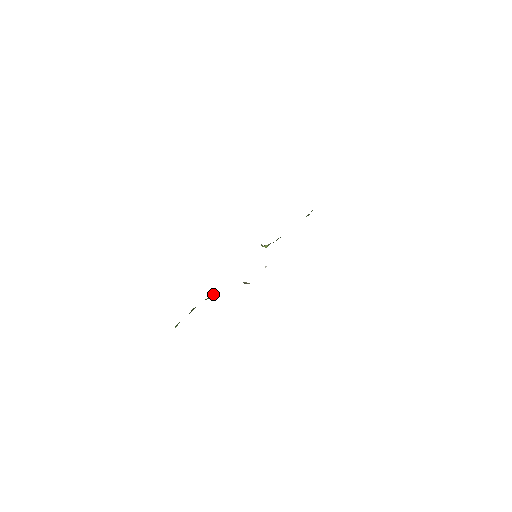
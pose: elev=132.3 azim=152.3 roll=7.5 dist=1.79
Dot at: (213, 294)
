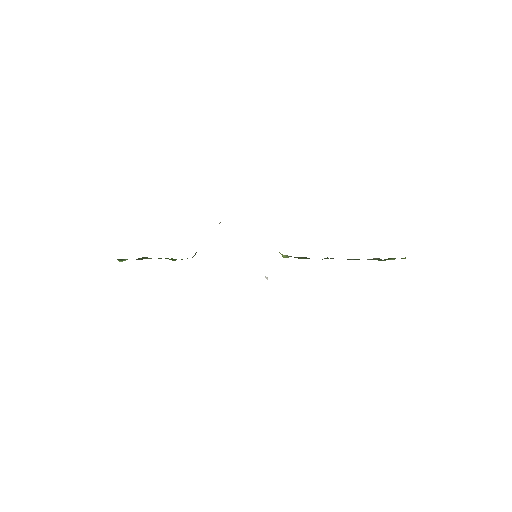
Dot at: (176, 259)
